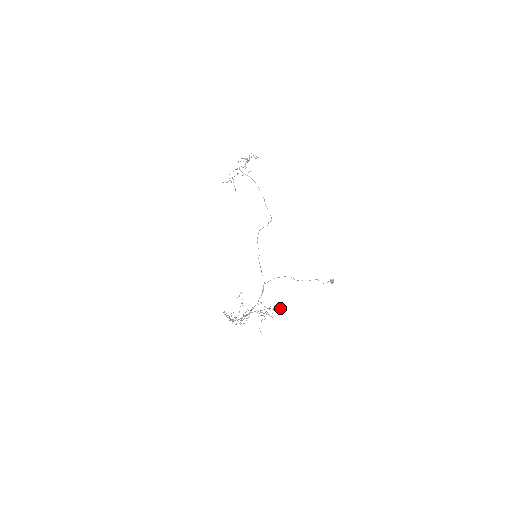
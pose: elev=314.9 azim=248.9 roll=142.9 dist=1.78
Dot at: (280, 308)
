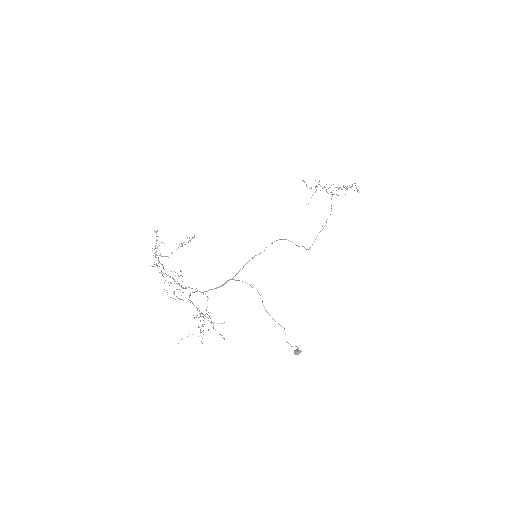
Dot at: occluded
